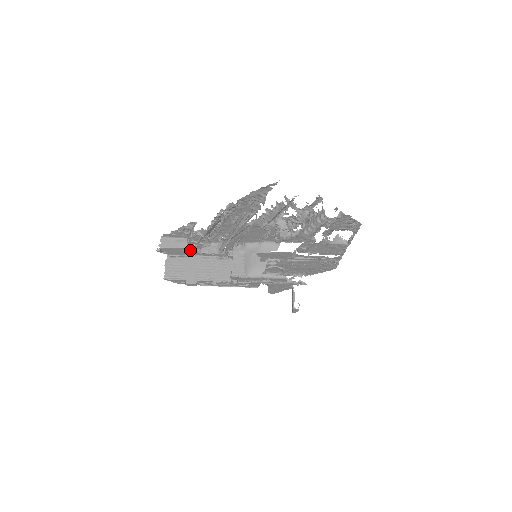
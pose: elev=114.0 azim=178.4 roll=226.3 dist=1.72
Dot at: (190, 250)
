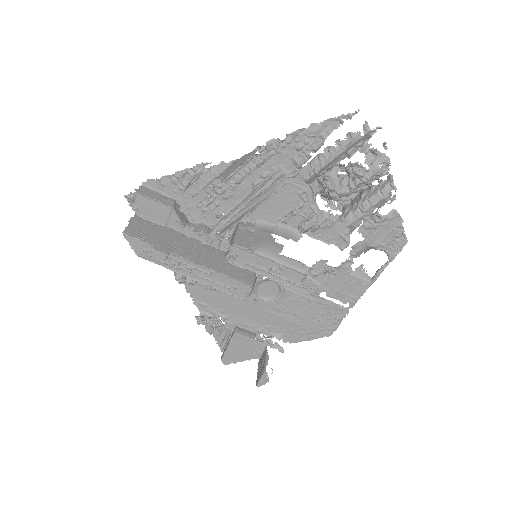
Dot at: (174, 214)
